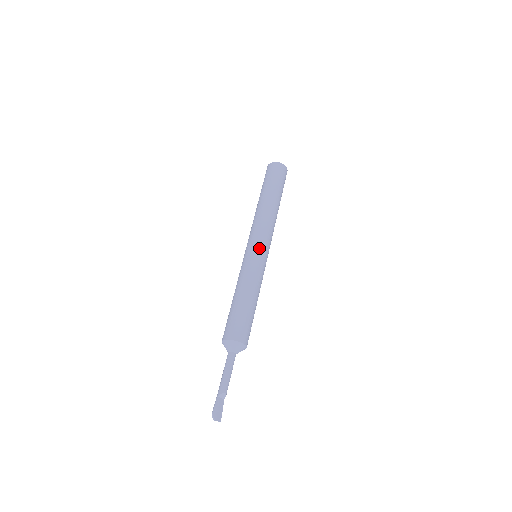
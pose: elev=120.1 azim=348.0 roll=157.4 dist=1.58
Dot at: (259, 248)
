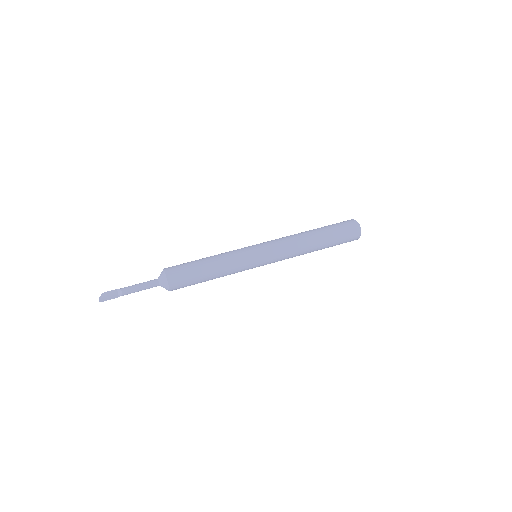
Dot at: (259, 248)
